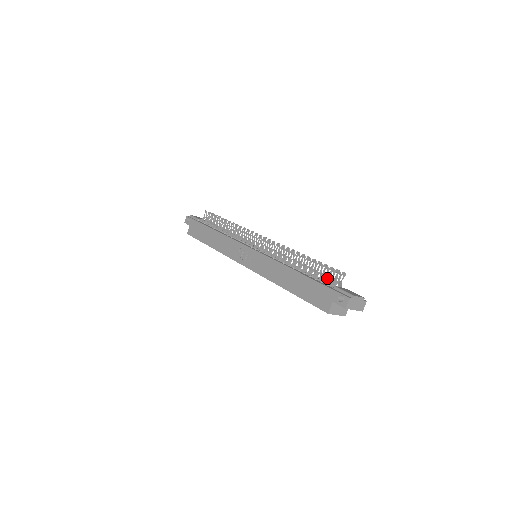
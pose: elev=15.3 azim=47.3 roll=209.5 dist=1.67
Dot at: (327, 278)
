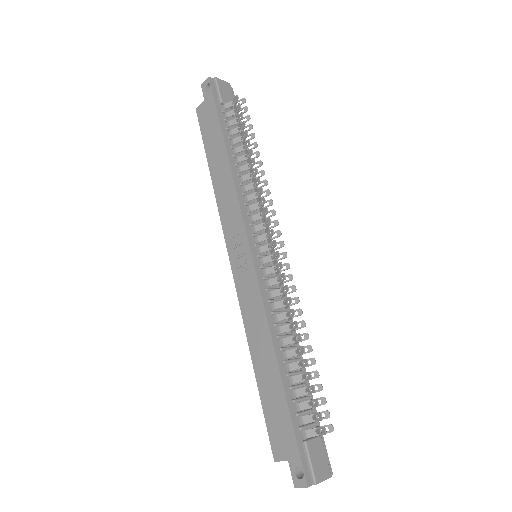
Dot at: (307, 415)
